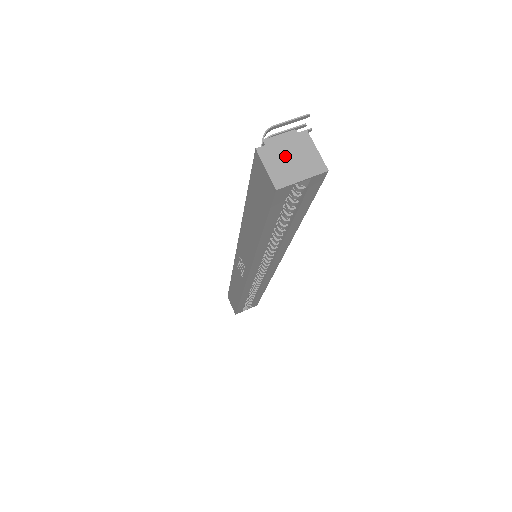
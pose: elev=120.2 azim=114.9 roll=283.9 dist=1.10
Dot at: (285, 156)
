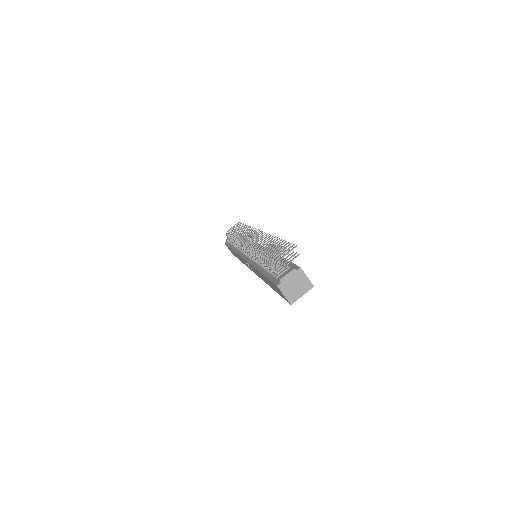
Dot at: (292, 285)
